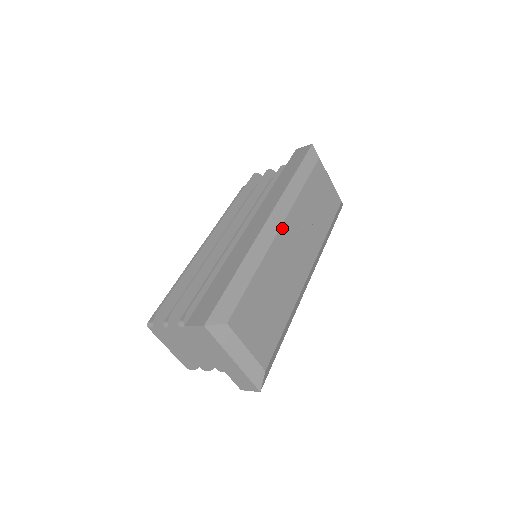
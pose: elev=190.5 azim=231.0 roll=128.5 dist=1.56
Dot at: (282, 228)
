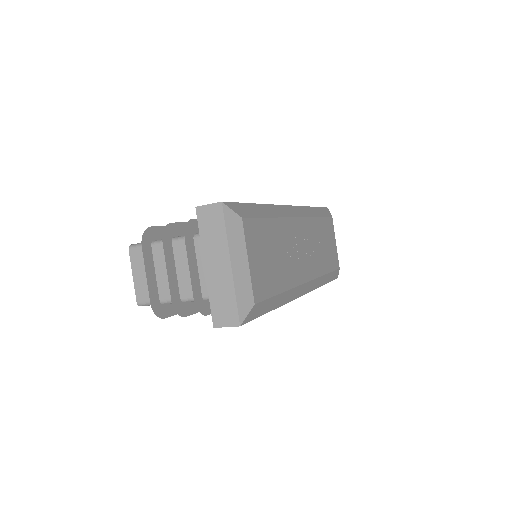
Dot at: (299, 220)
